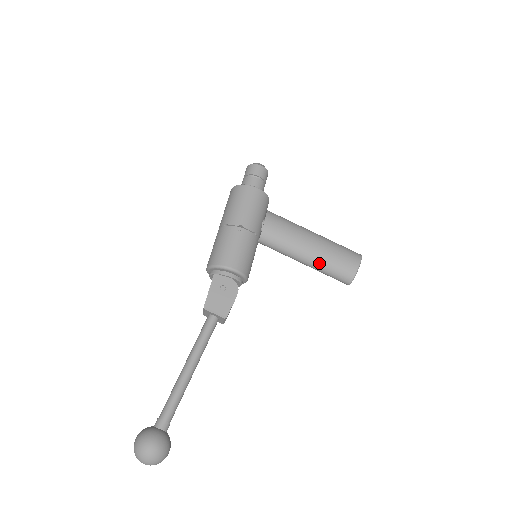
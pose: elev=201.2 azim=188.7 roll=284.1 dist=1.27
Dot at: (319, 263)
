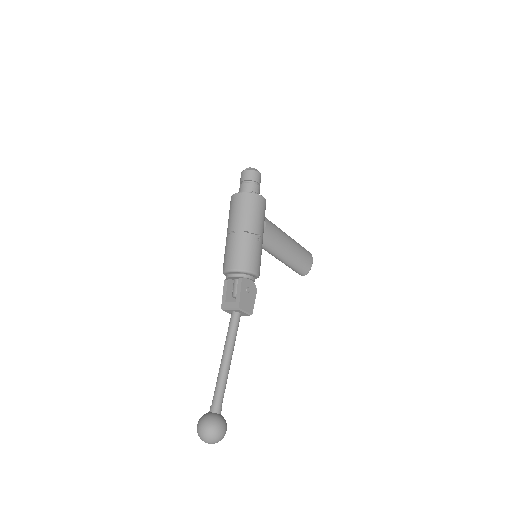
Dot at: (292, 261)
